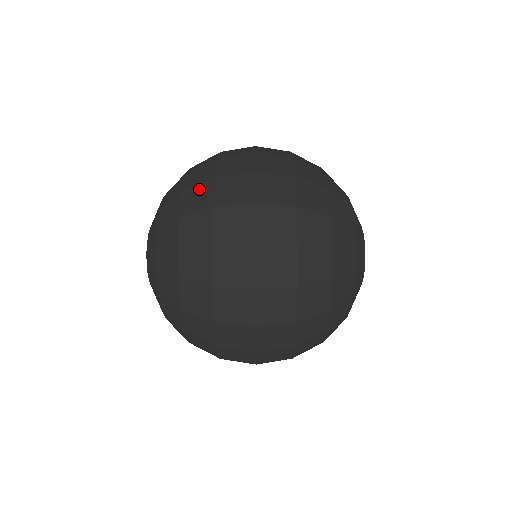
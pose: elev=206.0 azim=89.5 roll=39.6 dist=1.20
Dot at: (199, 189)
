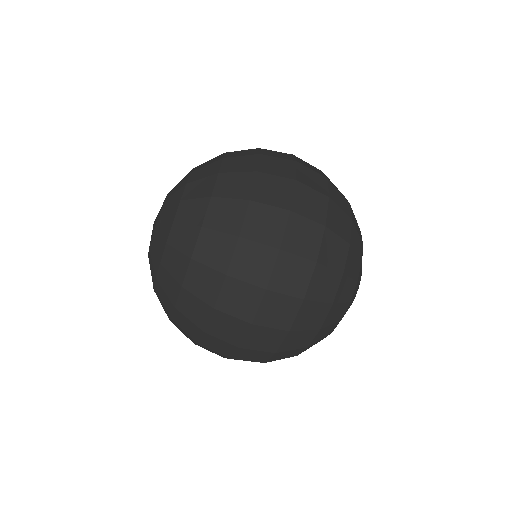
Dot at: (230, 206)
